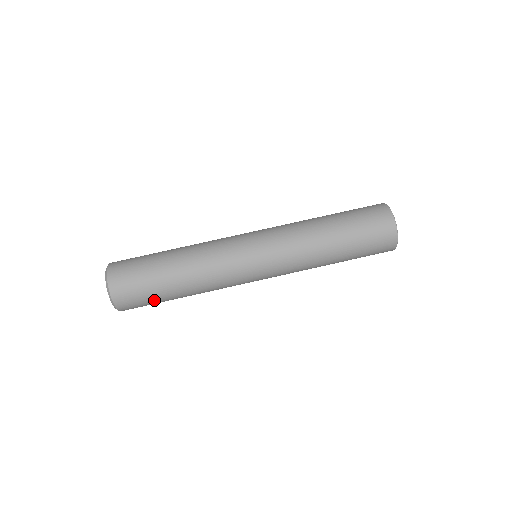
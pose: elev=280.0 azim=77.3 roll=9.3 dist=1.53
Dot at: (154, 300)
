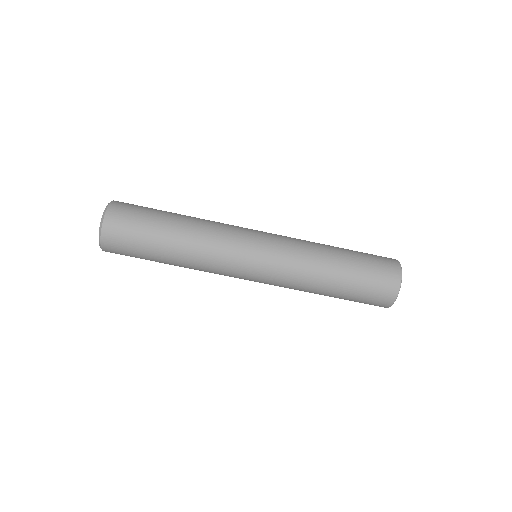
Dot at: (141, 249)
